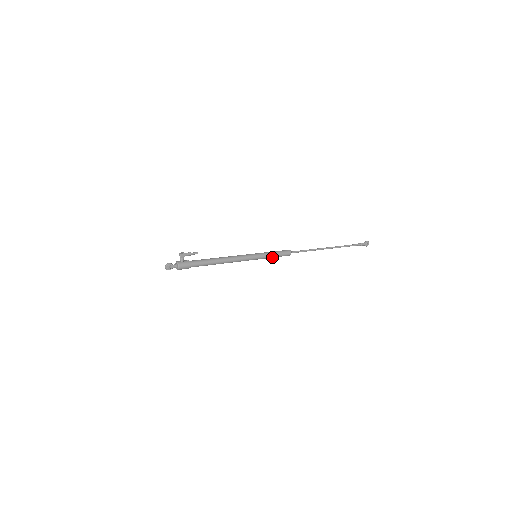
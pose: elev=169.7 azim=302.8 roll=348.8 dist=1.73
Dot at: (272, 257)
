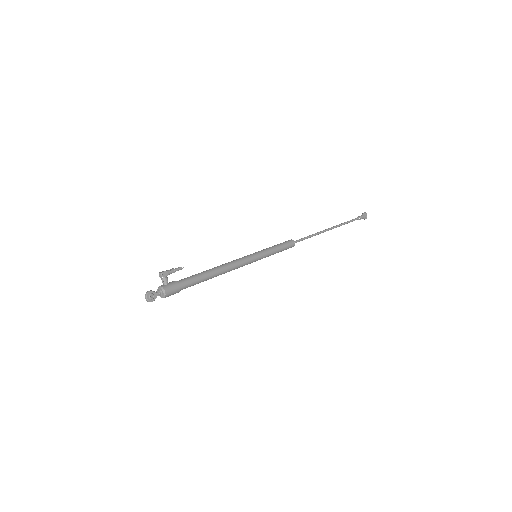
Dot at: (275, 253)
